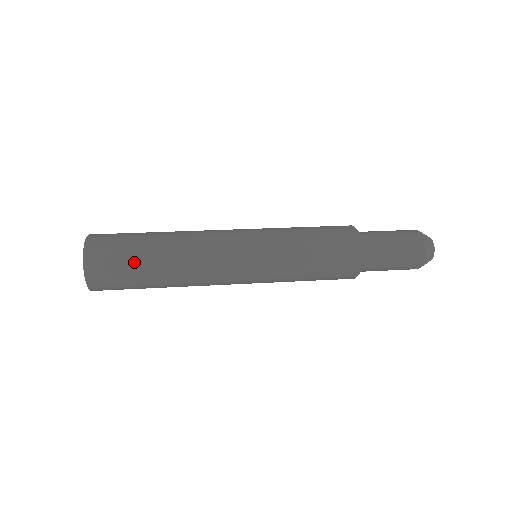
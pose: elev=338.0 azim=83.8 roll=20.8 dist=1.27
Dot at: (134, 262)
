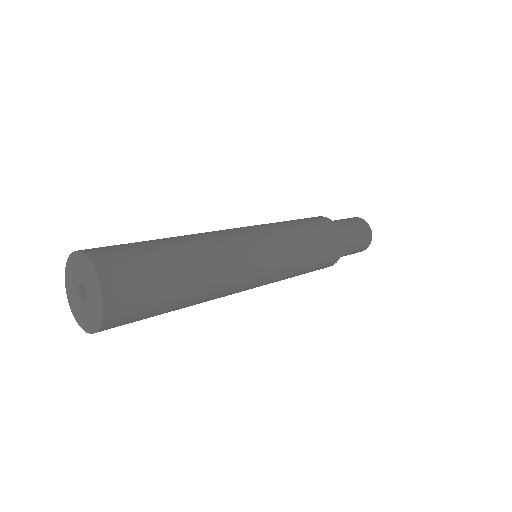
Dot at: (162, 266)
